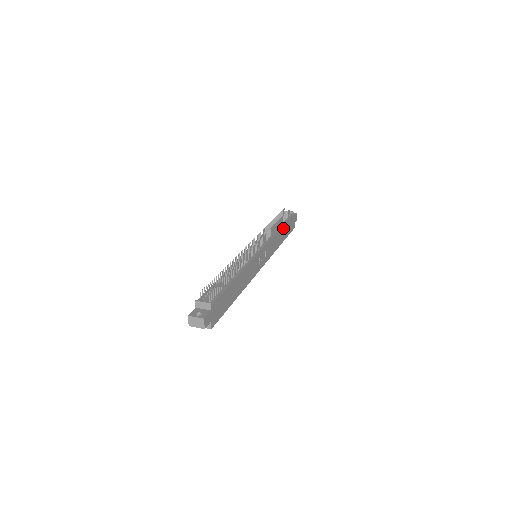
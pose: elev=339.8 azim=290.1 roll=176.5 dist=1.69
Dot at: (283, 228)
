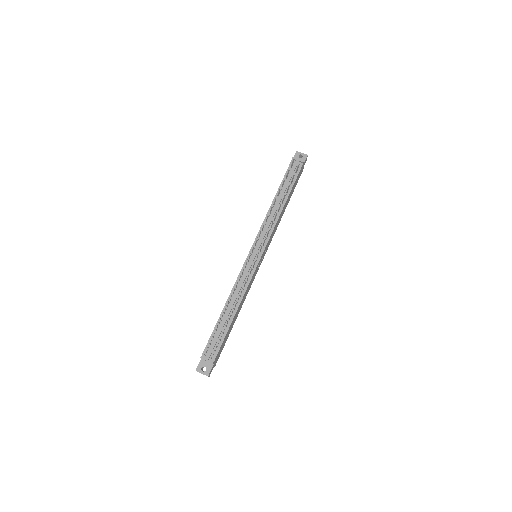
Dot at: (288, 198)
